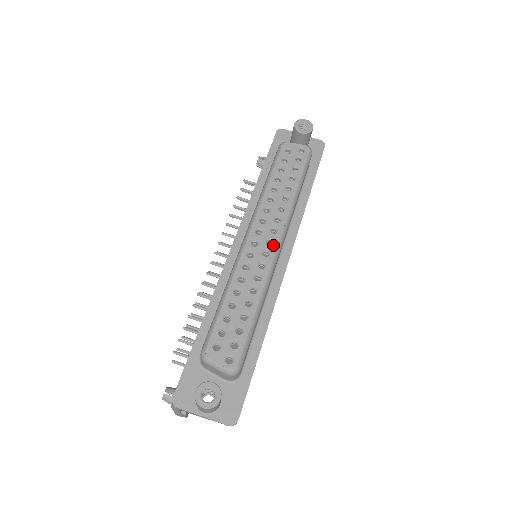
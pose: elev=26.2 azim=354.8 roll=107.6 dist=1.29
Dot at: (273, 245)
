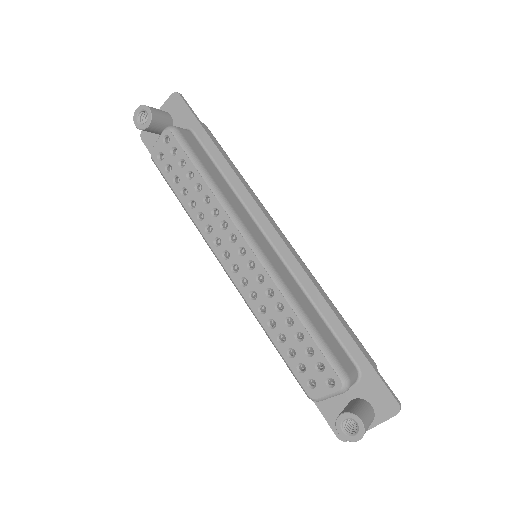
Dot at: (246, 252)
